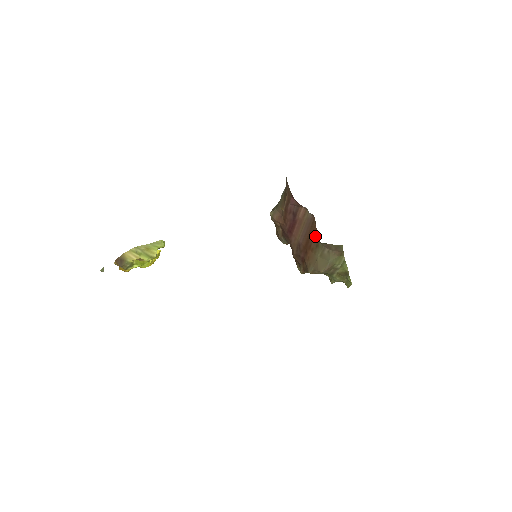
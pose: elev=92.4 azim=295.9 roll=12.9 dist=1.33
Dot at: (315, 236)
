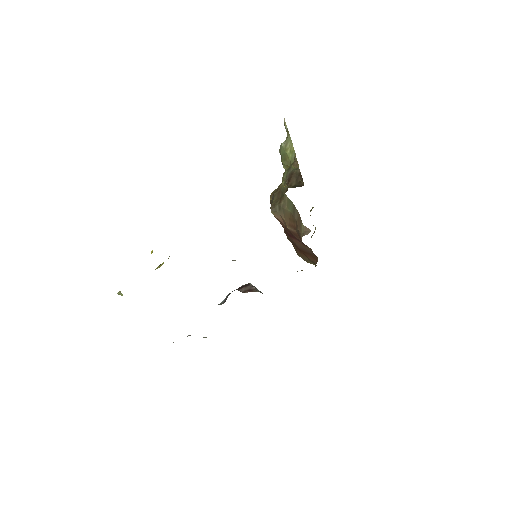
Dot at: (313, 260)
